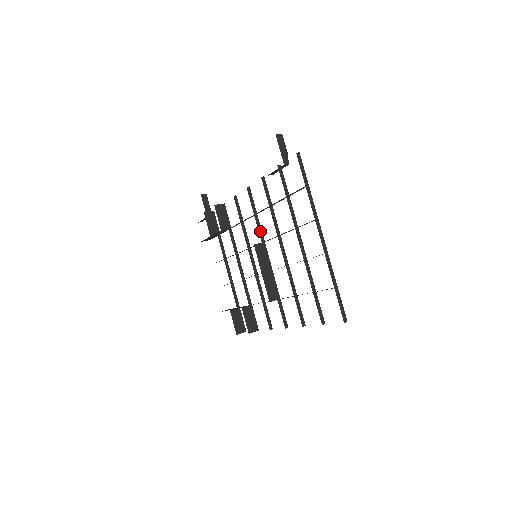
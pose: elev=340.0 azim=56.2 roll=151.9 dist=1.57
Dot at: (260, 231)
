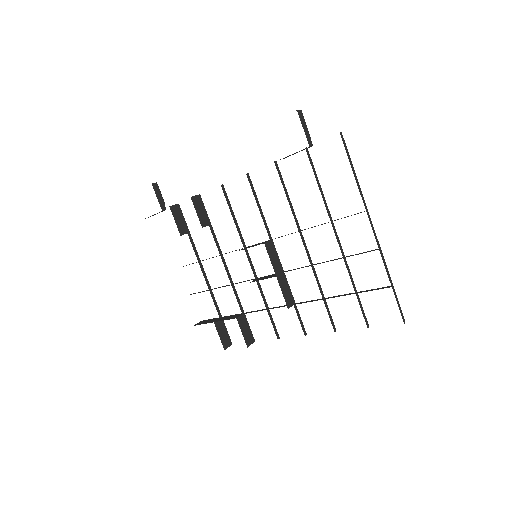
Dot at: (266, 226)
